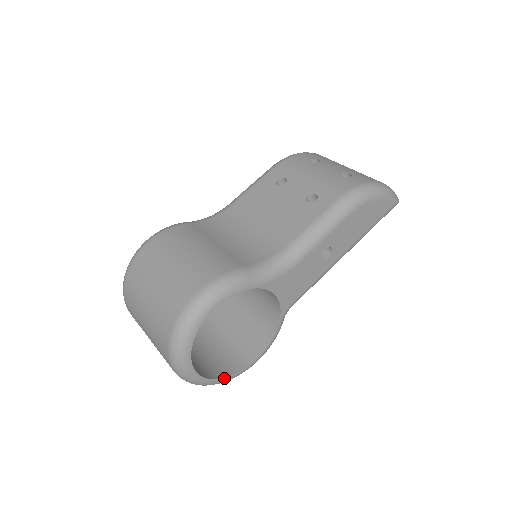
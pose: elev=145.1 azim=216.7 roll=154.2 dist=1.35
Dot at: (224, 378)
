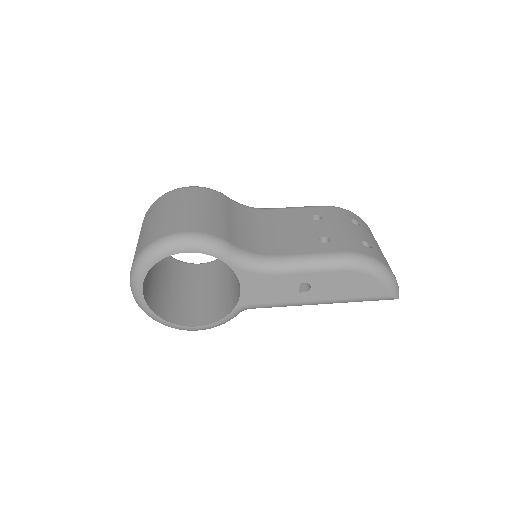
Dot at: (161, 318)
